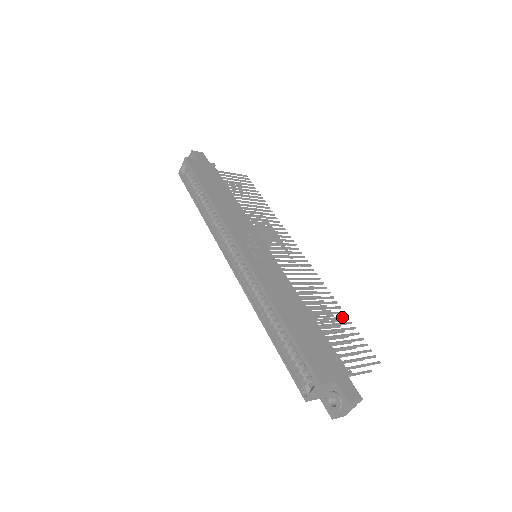
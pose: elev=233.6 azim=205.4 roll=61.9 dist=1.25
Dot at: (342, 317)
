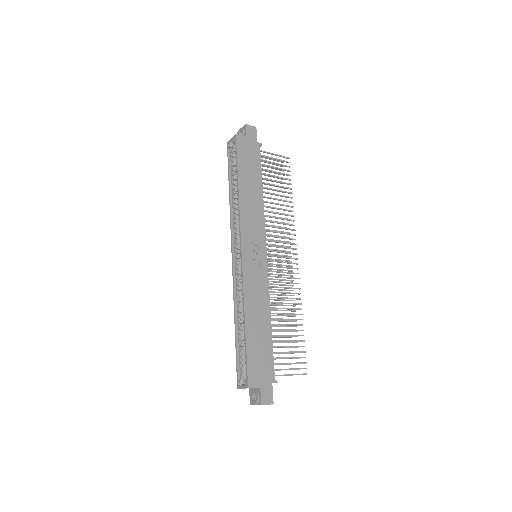
Dot at: (298, 330)
